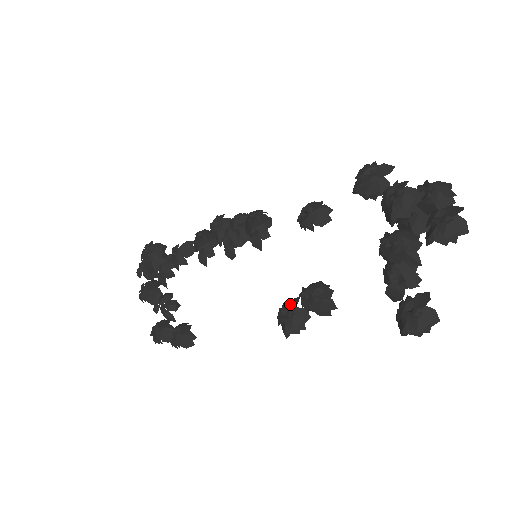
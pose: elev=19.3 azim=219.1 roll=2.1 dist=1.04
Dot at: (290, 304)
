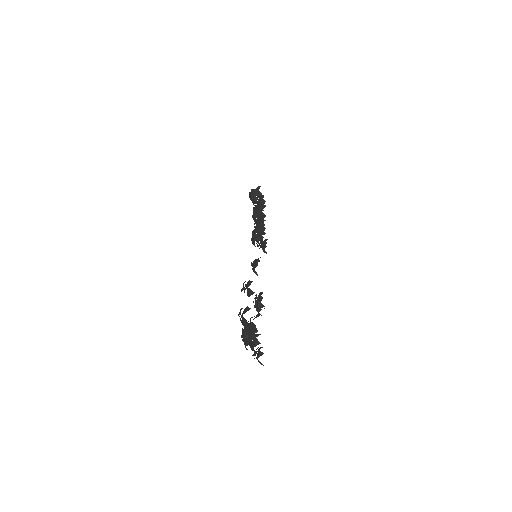
Dot at: (259, 295)
